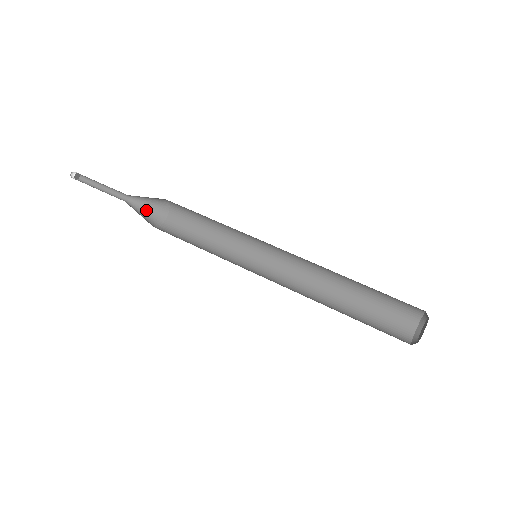
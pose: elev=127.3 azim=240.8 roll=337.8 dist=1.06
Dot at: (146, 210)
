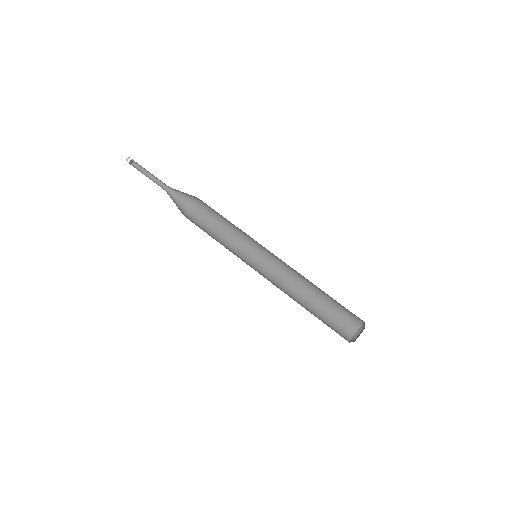
Dot at: (178, 203)
